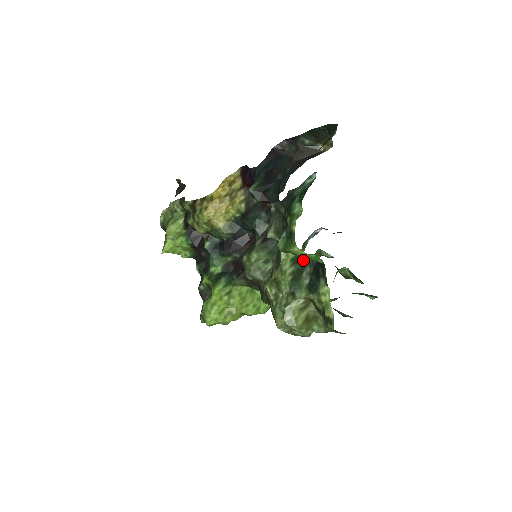
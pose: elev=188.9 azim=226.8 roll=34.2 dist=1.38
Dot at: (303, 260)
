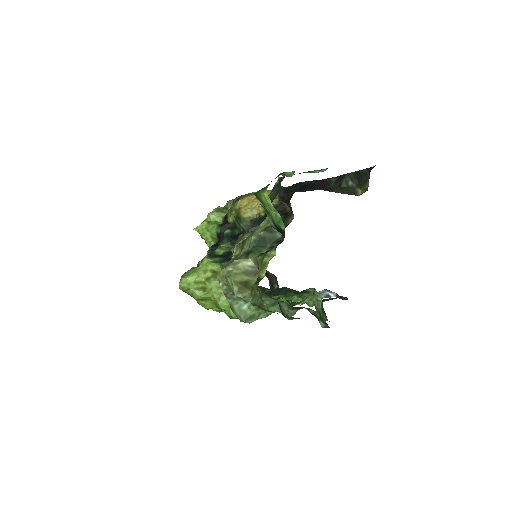
Dot at: (275, 235)
